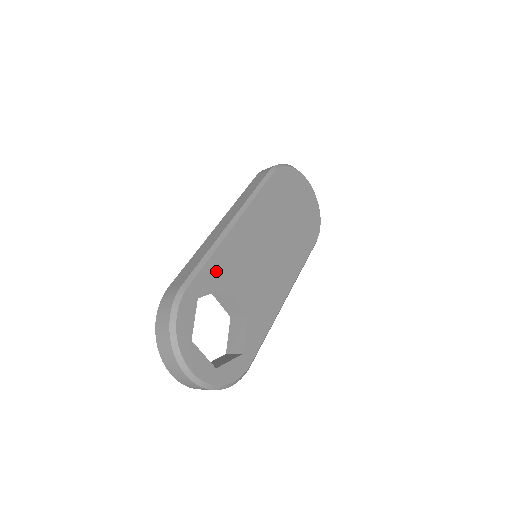
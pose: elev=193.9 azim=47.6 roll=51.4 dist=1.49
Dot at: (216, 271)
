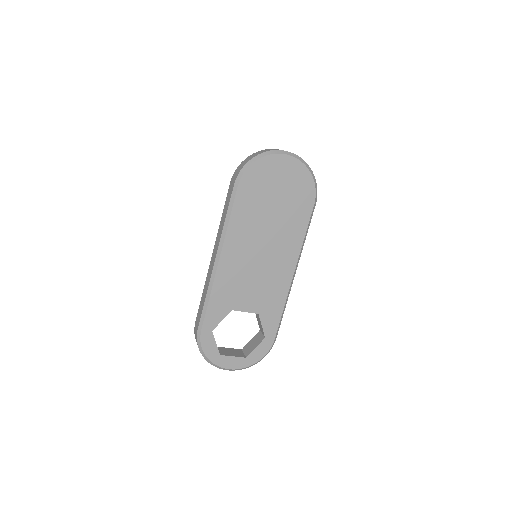
Dot at: (218, 306)
